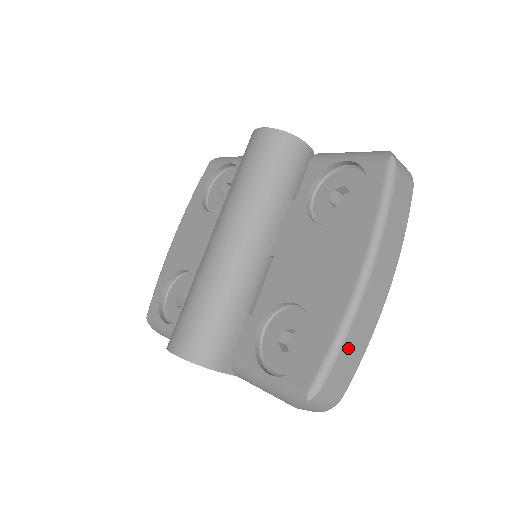
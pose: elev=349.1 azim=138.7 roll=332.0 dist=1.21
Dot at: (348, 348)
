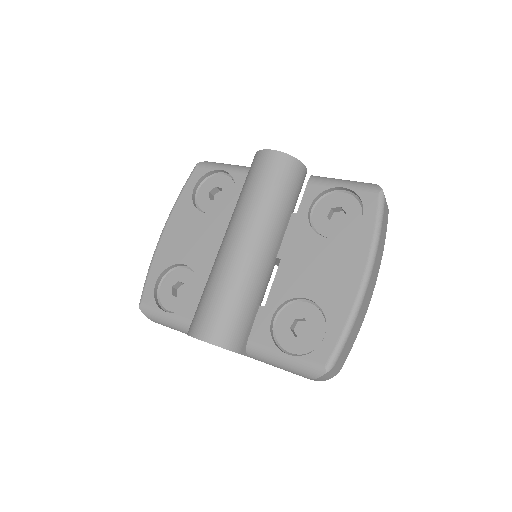
Dot at: (352, 333)
